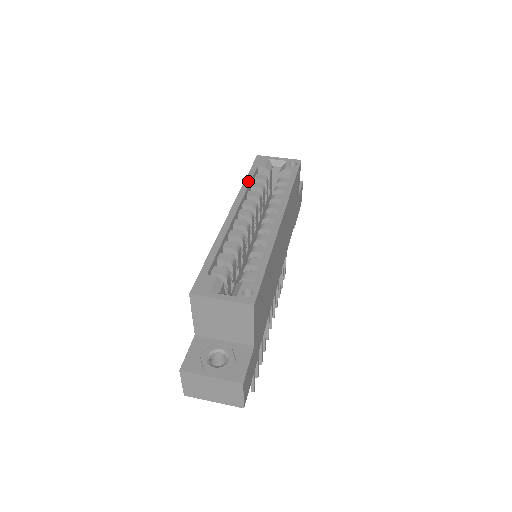
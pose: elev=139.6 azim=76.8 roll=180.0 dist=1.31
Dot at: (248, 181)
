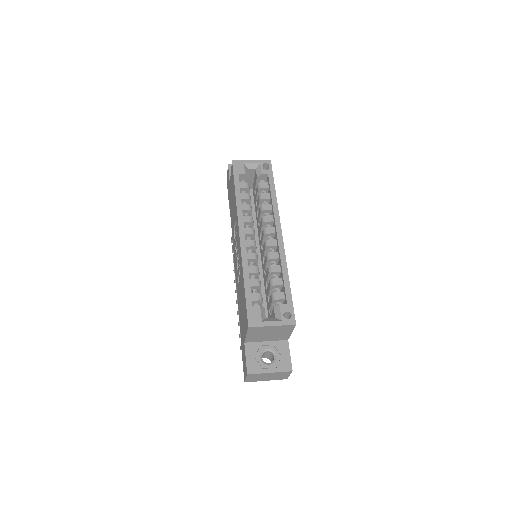
Dot at: (239, 196)
